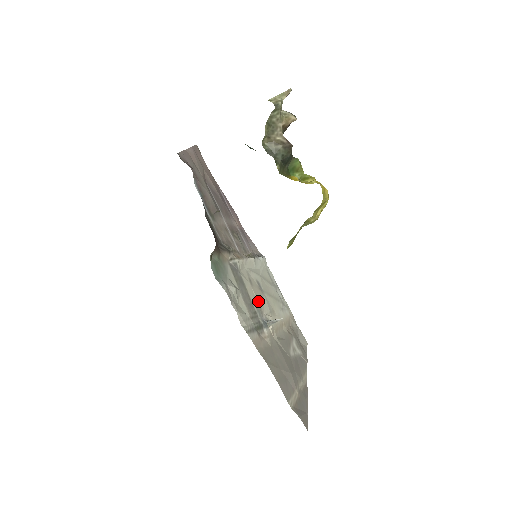
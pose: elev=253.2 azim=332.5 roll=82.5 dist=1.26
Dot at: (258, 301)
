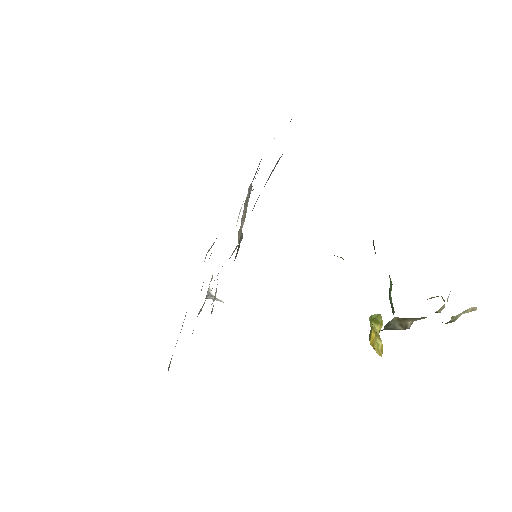
Dot at: (217, 275)
